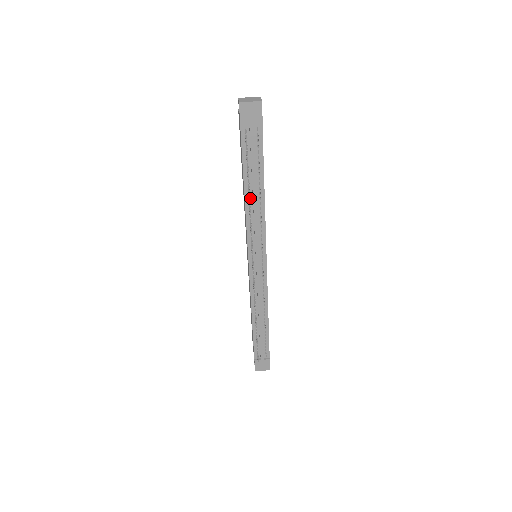
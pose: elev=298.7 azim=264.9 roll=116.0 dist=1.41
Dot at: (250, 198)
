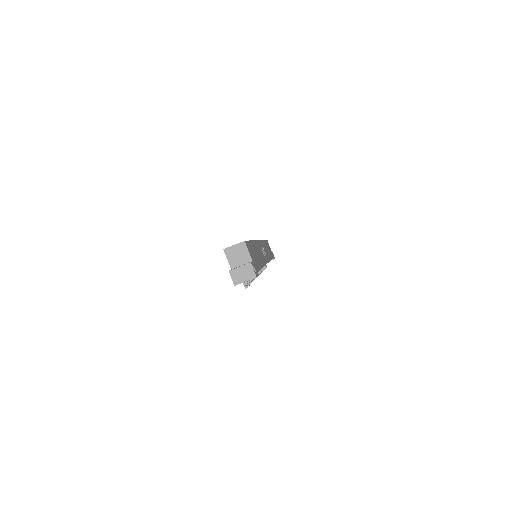
Dot at: occluded
